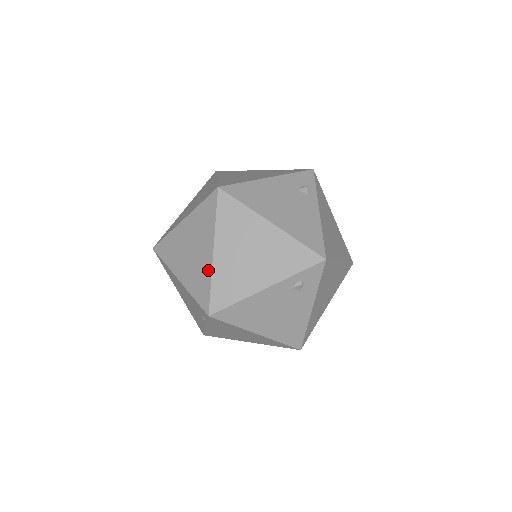
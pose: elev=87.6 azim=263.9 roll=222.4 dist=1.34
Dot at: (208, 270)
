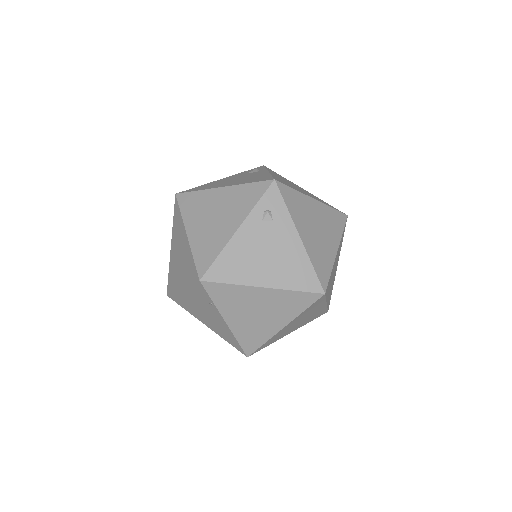
Dot at: (189, 250)
